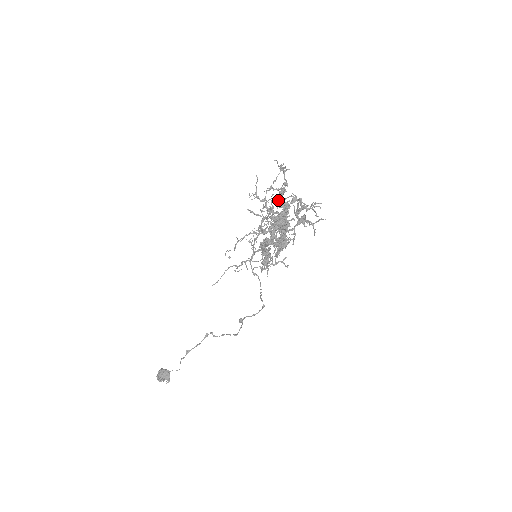
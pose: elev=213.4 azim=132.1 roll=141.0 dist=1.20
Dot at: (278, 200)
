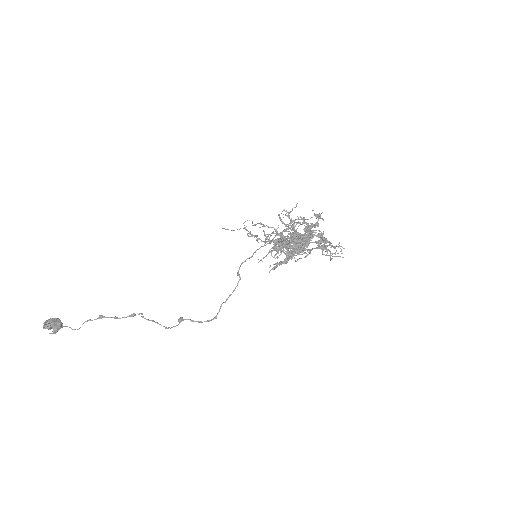
Dot at: (308, 225)
